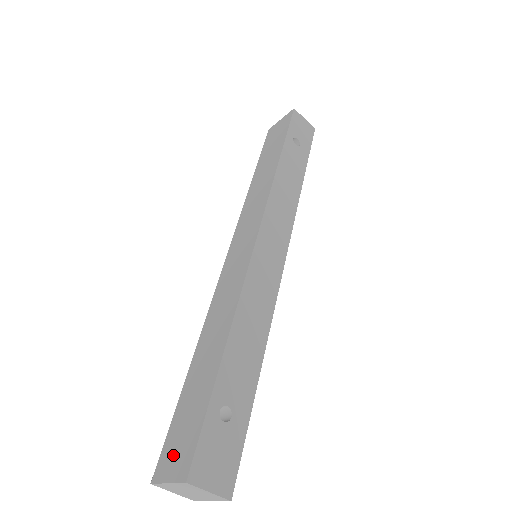
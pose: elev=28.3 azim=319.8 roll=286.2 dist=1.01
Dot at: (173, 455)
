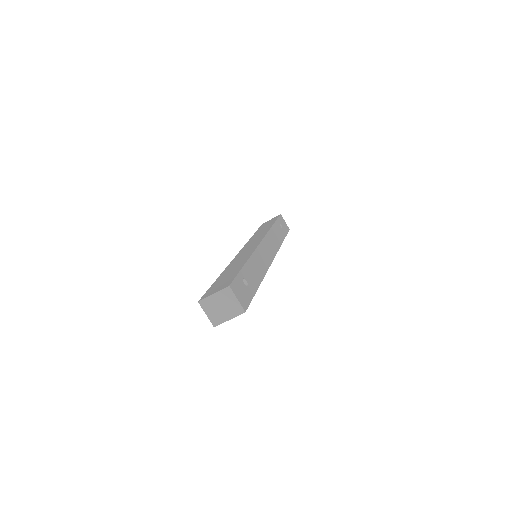
Dot at: (215, 289)
